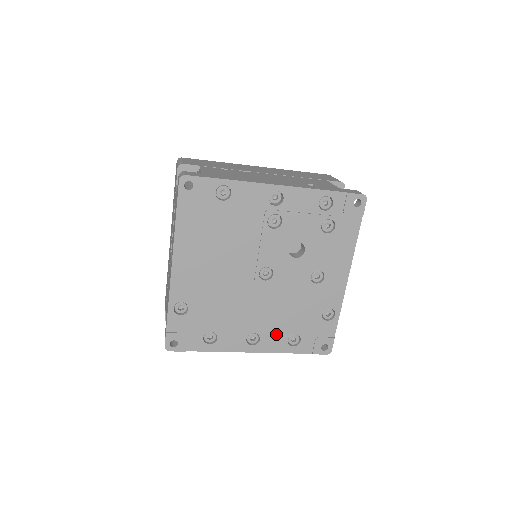
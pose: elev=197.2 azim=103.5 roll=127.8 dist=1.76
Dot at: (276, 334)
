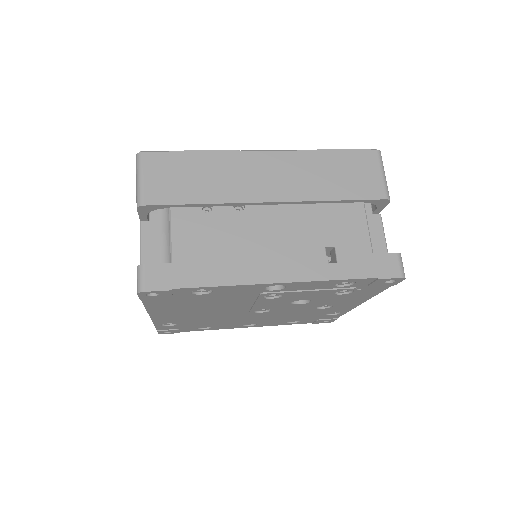
Dot at: (274, 322)
